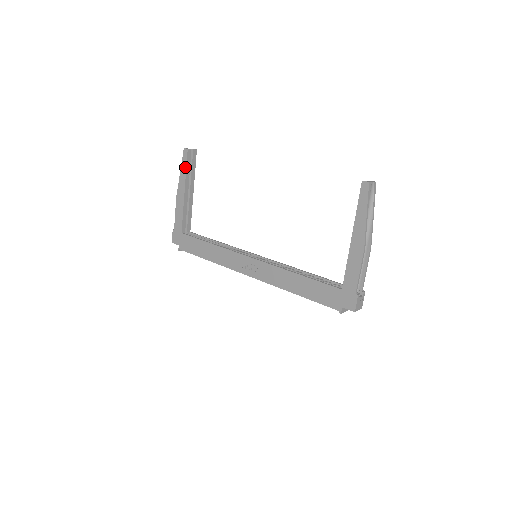
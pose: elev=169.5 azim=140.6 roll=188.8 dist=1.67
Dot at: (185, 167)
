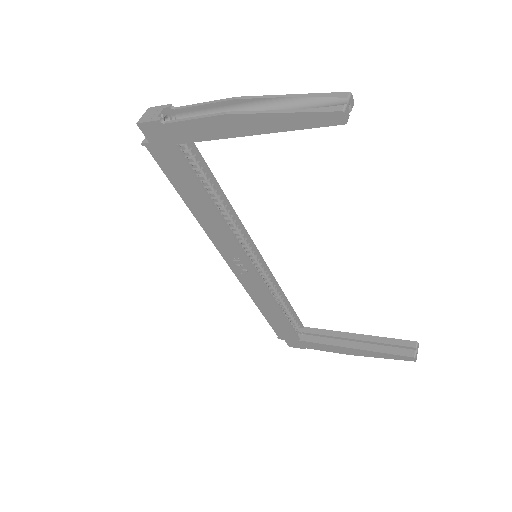
Dot at: (303, 126)
